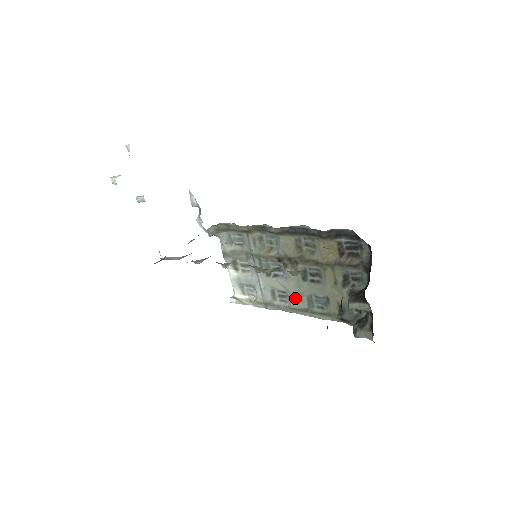
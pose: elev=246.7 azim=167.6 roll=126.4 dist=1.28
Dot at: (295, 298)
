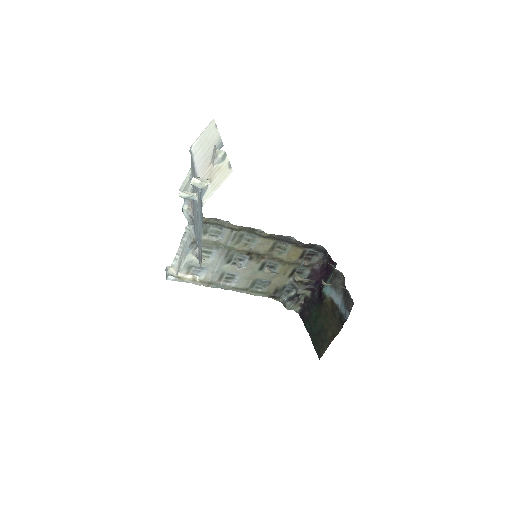
Dot at: (242, 281)
